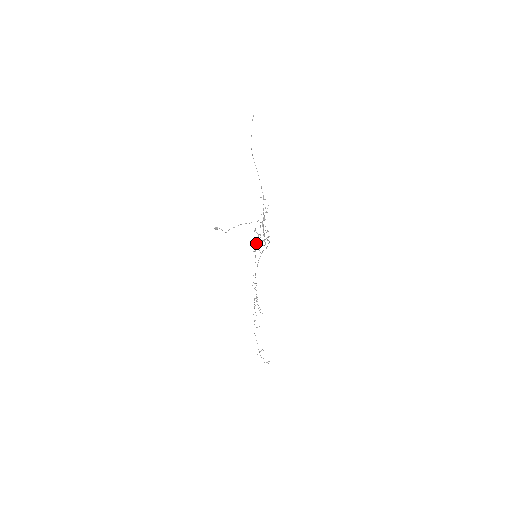
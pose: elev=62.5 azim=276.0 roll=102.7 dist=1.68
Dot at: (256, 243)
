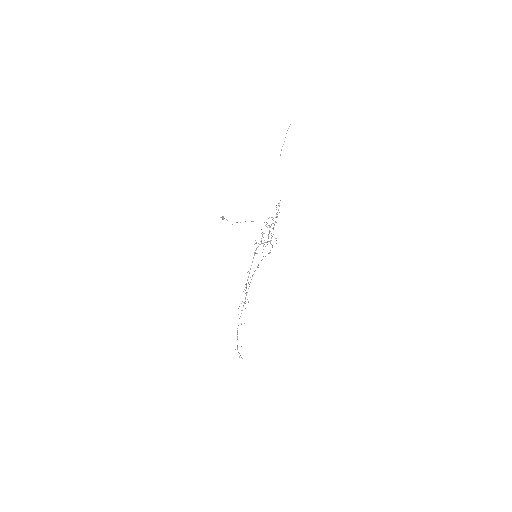
Dot at: (258, 243)
